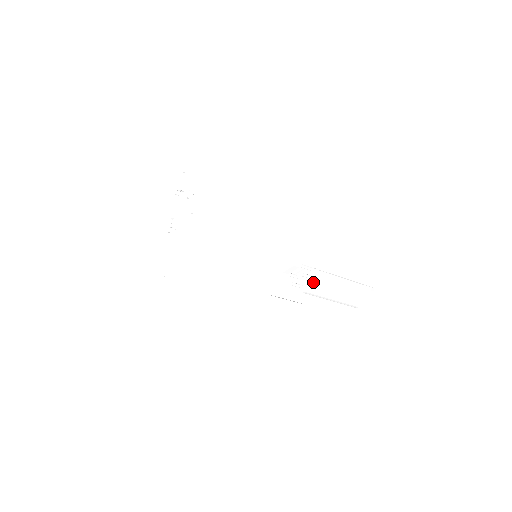
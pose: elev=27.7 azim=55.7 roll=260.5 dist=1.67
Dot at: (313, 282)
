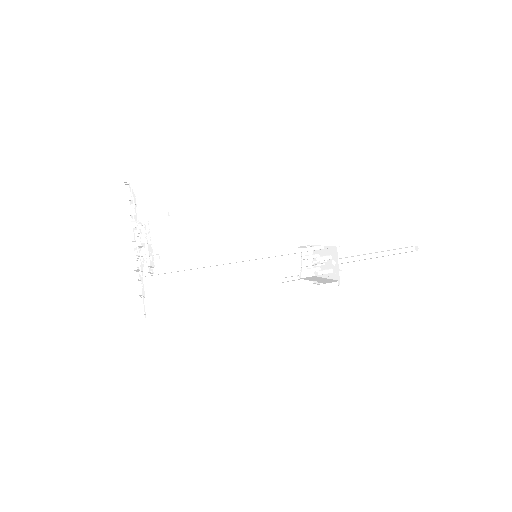
Dot at: (331, 276)
